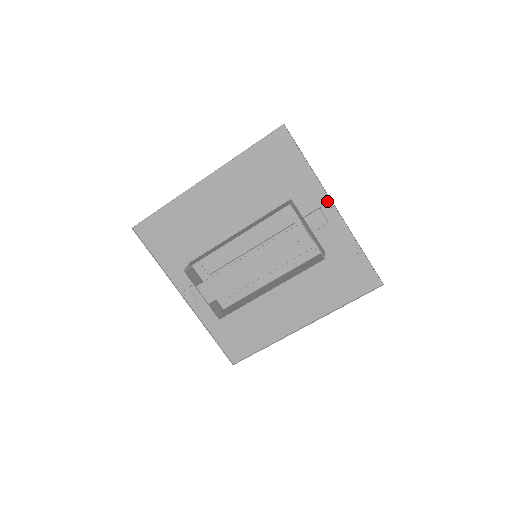
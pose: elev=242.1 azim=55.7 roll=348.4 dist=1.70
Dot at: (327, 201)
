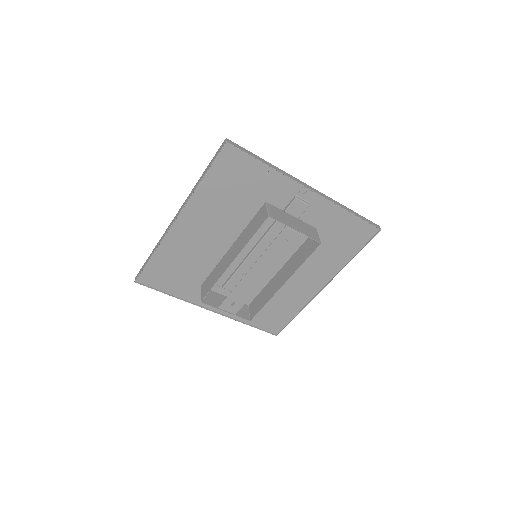
Dot at: (300, 187)
